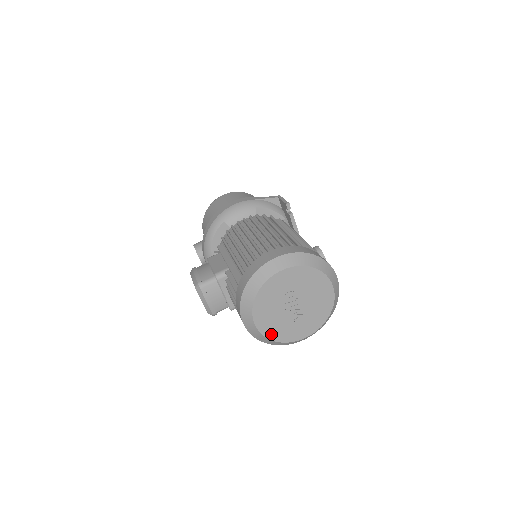
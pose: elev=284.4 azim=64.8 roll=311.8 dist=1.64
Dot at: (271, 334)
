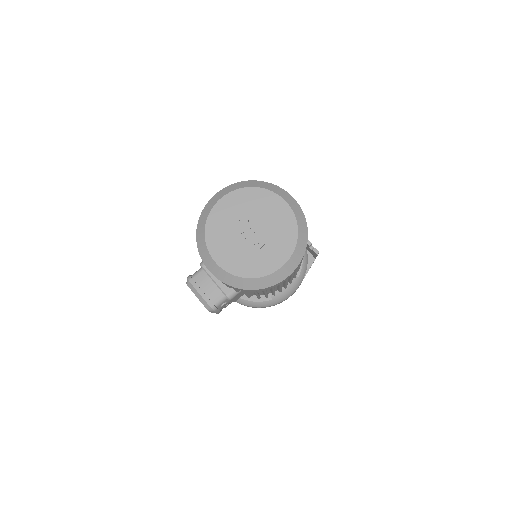
Dot at: (238, 270)
